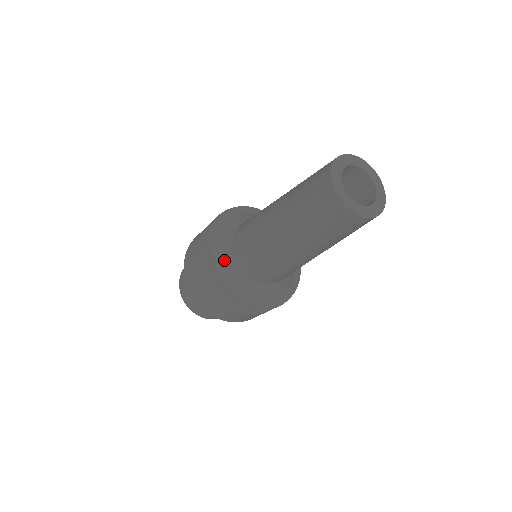
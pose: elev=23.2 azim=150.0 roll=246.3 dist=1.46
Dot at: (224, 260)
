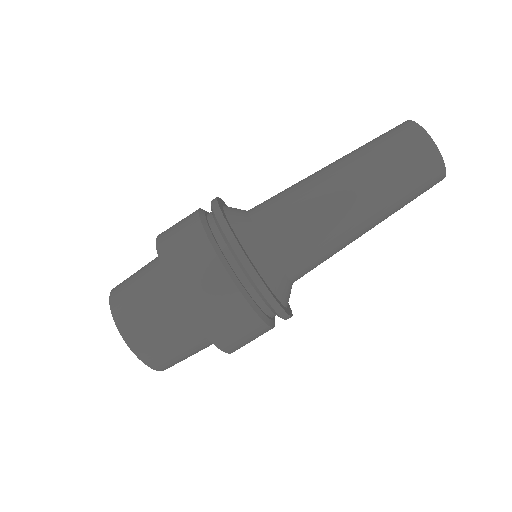
Dot at: occluded
